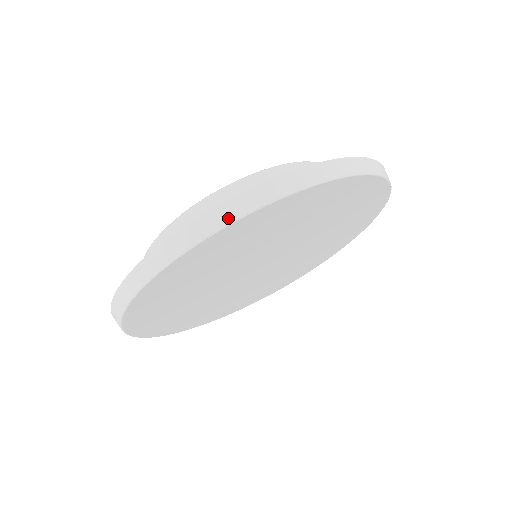
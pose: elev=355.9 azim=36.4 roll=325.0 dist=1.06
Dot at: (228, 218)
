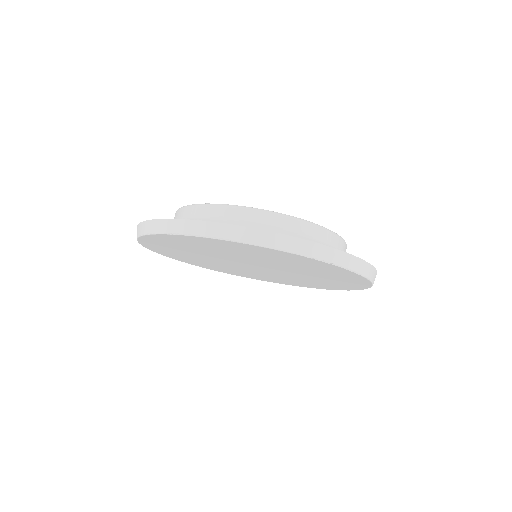
Dot at: (345, 264)
